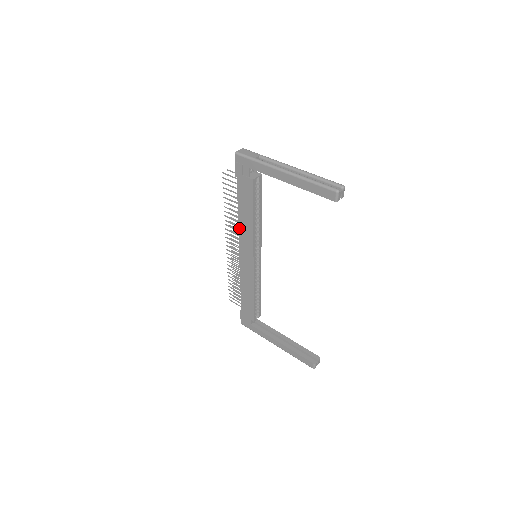
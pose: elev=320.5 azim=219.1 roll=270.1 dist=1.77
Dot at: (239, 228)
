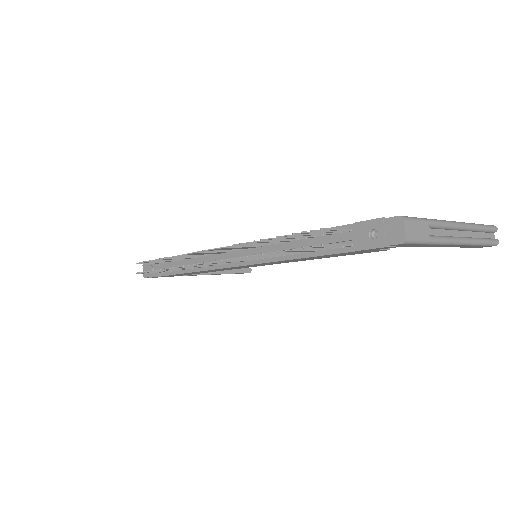
Dot at: (273, 262)
